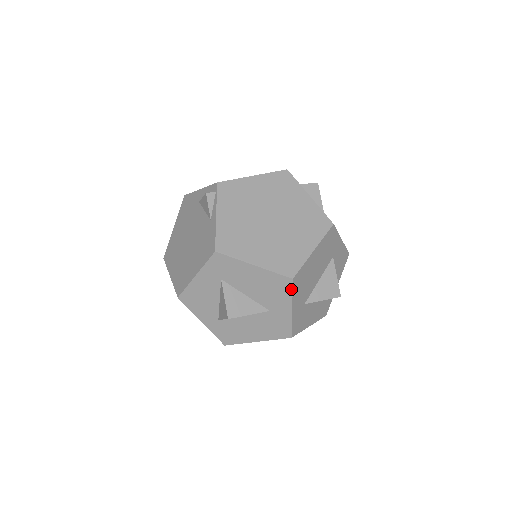
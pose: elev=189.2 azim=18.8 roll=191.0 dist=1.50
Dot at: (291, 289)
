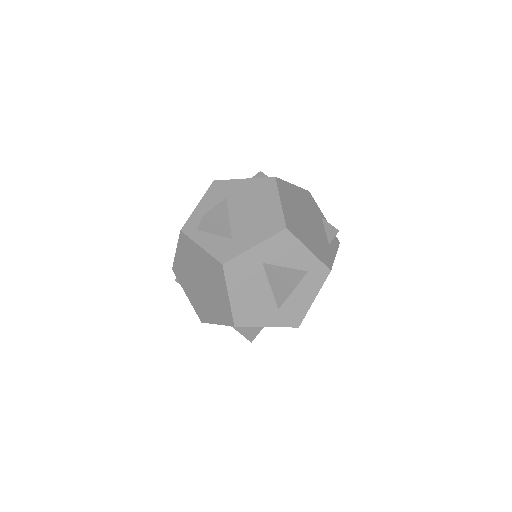
Dot at: occluded
